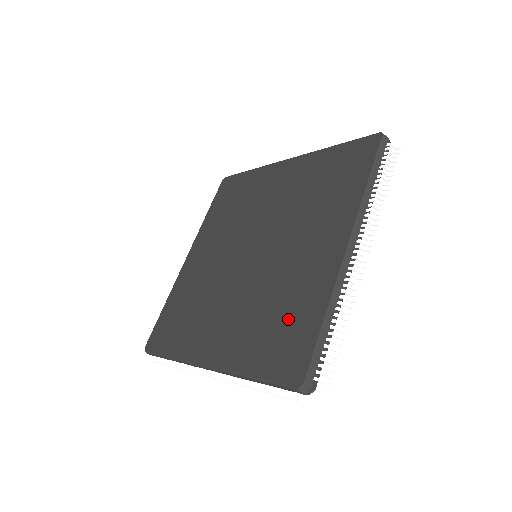
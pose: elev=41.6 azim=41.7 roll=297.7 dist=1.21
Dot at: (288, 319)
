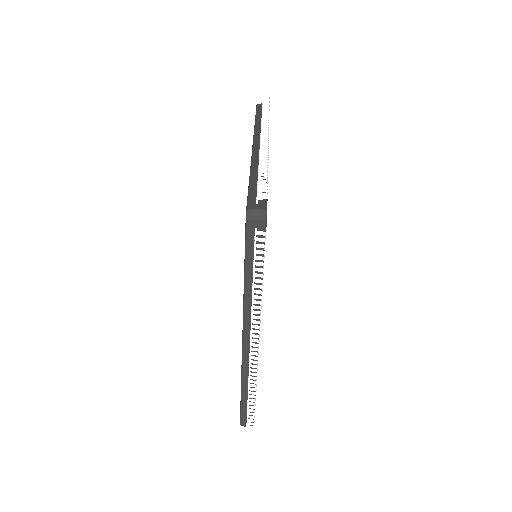
Dot at: occluded
